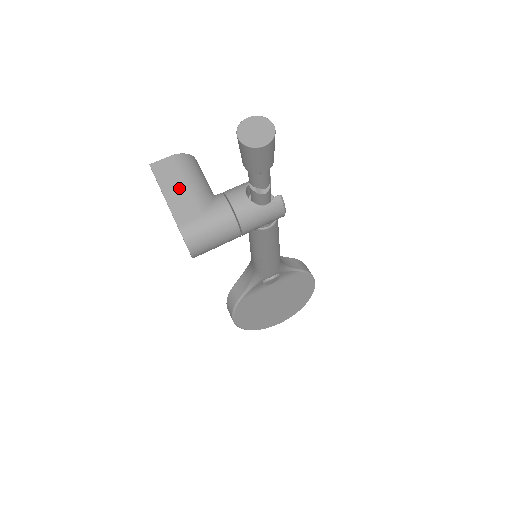
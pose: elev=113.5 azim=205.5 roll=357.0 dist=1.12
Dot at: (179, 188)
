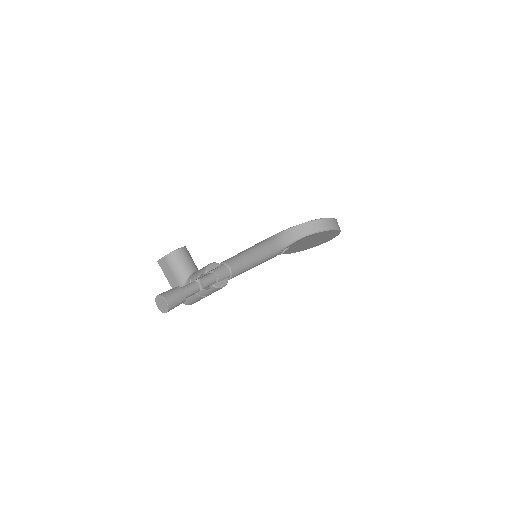
Dot at: (172, 277)
